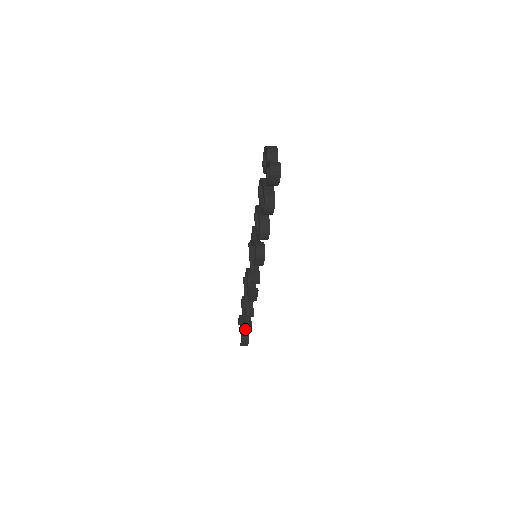
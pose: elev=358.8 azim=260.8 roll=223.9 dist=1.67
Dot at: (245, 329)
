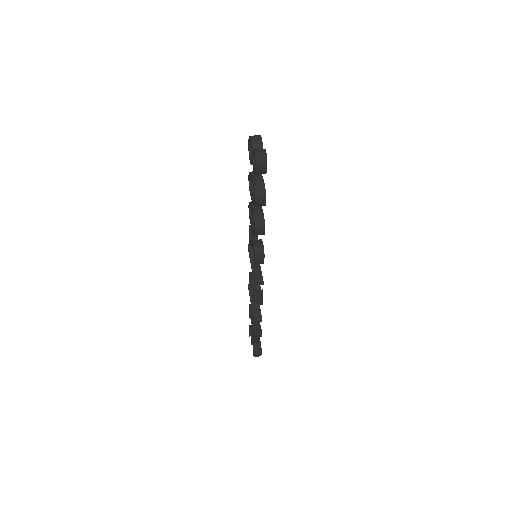
Dot at: (256, 337)
